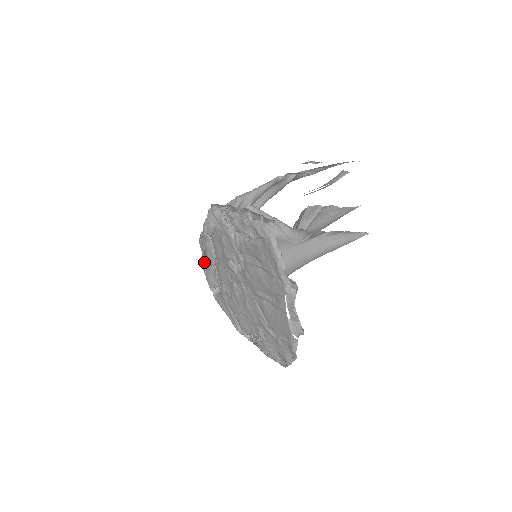
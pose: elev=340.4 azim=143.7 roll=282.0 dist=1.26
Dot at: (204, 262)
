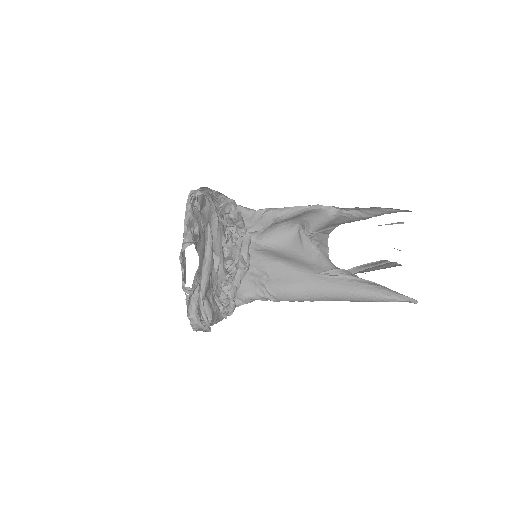
Dot at: occluded
